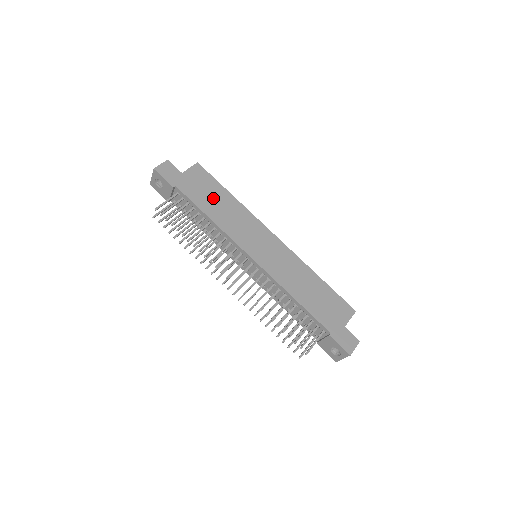
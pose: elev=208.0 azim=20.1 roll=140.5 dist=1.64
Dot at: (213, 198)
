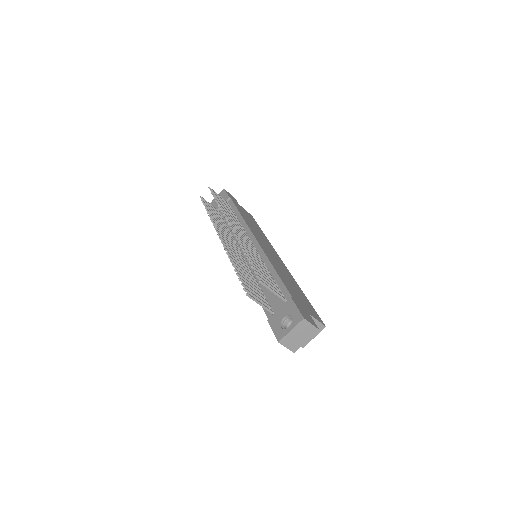
Dot at: (250, 220)
